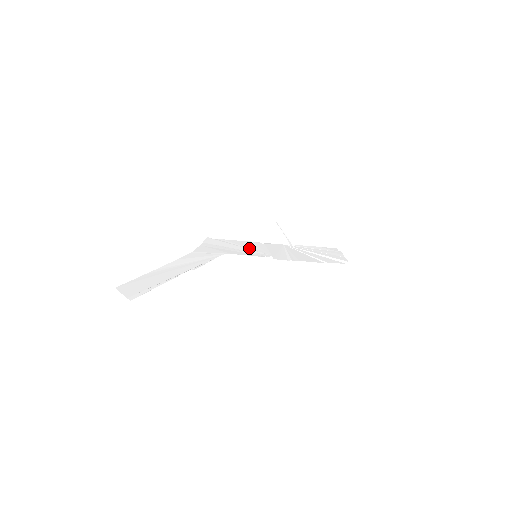
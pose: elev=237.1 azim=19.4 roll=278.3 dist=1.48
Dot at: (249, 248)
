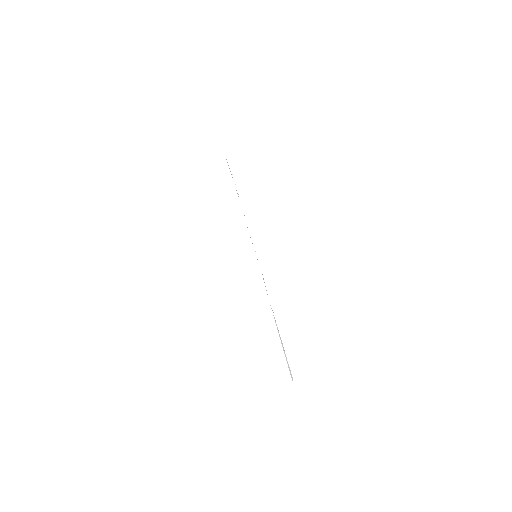
Dot at: occluded
